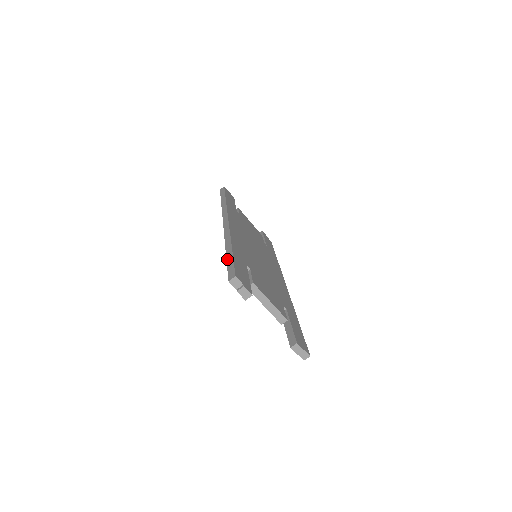
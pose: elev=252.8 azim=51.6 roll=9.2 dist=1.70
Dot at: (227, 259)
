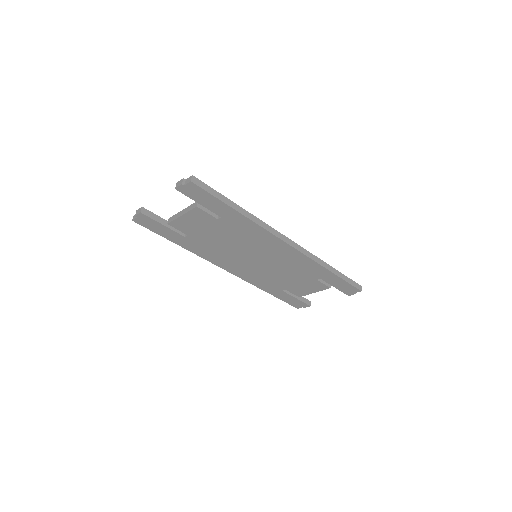
Dot at: (164, 237)
